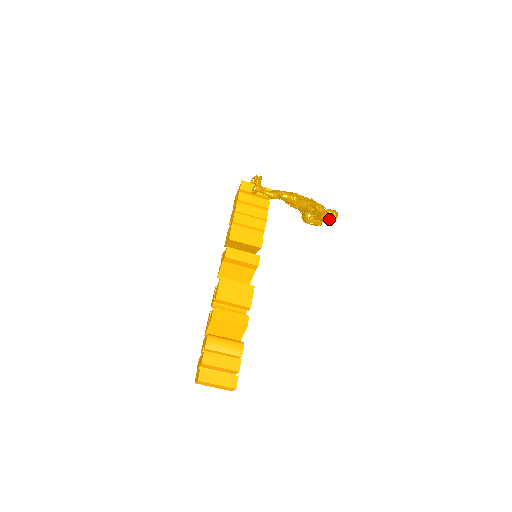
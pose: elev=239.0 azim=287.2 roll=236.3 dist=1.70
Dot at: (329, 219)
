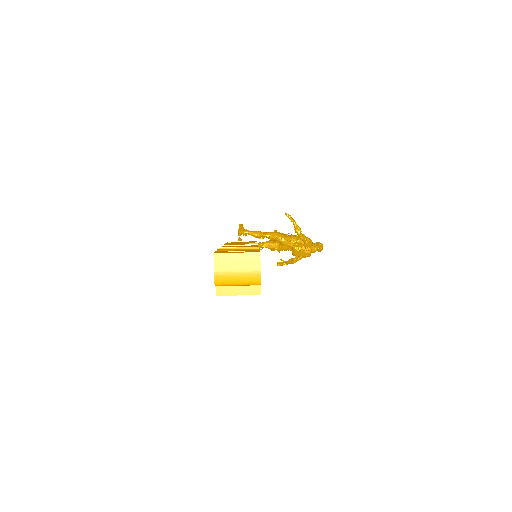
Dot at: (316, 248)
